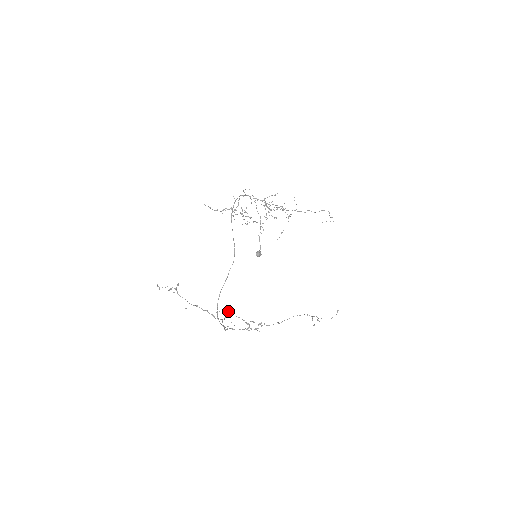
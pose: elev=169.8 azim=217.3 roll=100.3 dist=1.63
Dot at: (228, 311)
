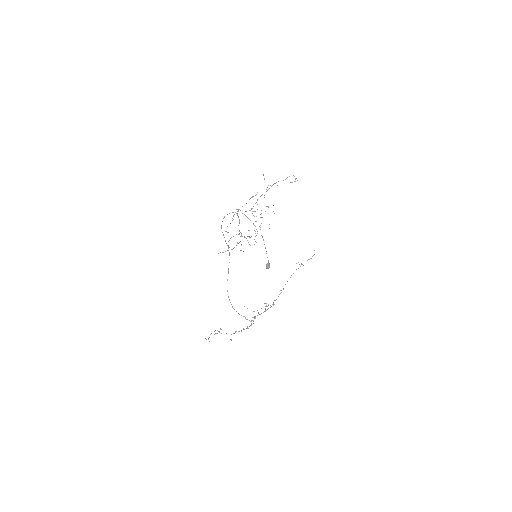
Dot at: (255, 317)
